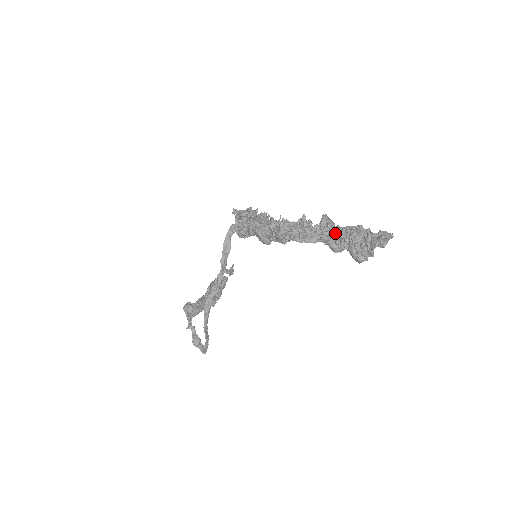
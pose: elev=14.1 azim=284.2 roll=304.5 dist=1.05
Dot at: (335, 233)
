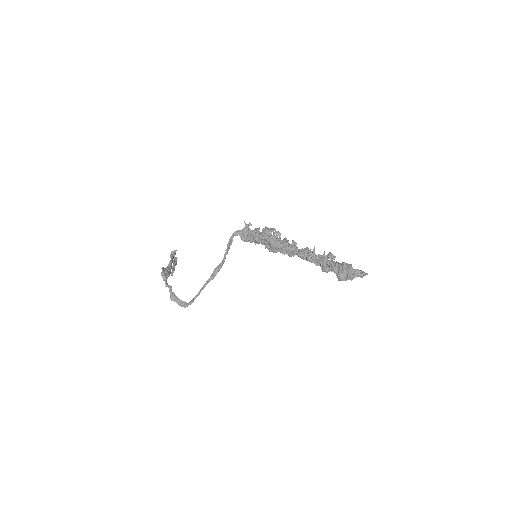
Dot at: (333, 263)
